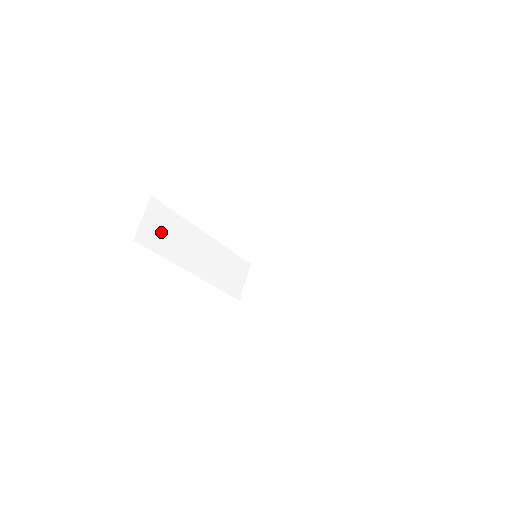
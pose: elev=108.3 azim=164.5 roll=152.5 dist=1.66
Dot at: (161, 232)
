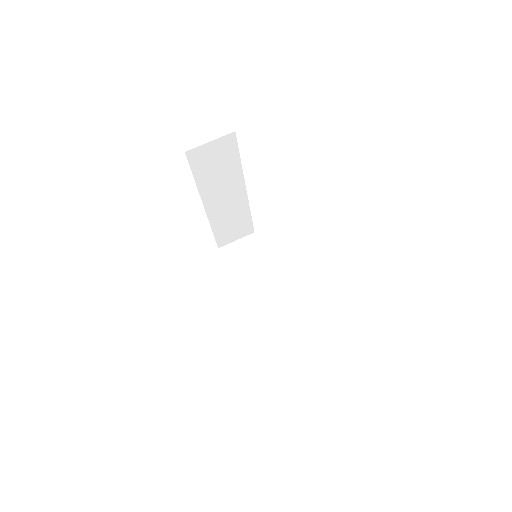
Dot at: (213, 162)
